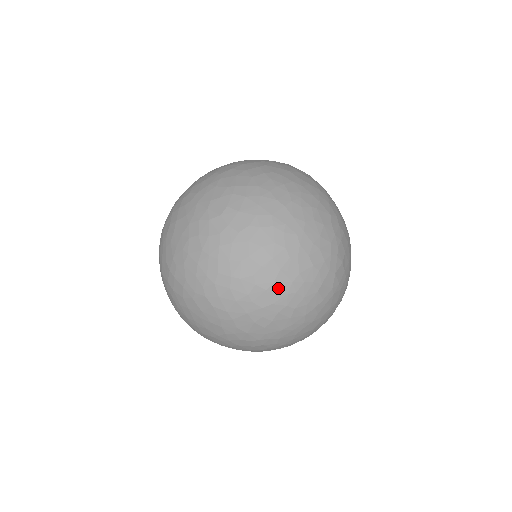
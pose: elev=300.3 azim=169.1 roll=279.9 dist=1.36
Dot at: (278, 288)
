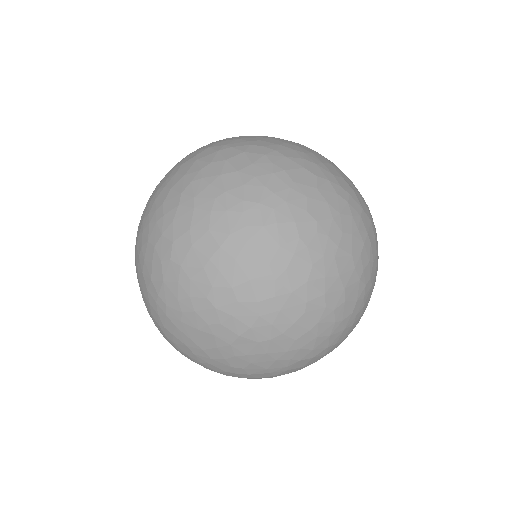
Dot at: (350, 288)
